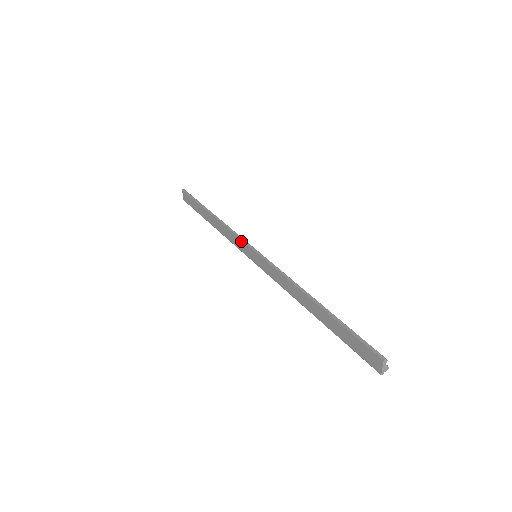
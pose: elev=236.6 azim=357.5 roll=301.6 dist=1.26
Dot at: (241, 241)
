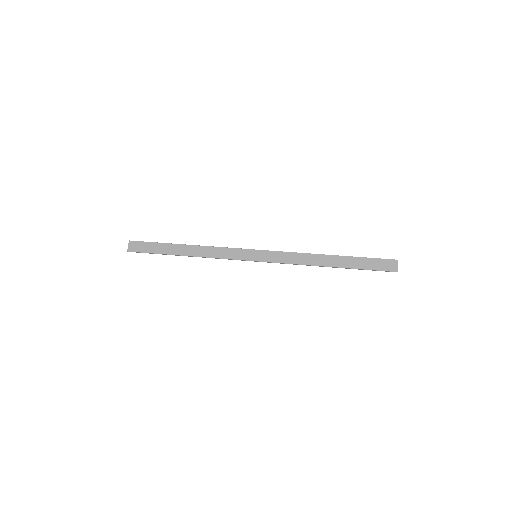
Dot at: (238, 249)
